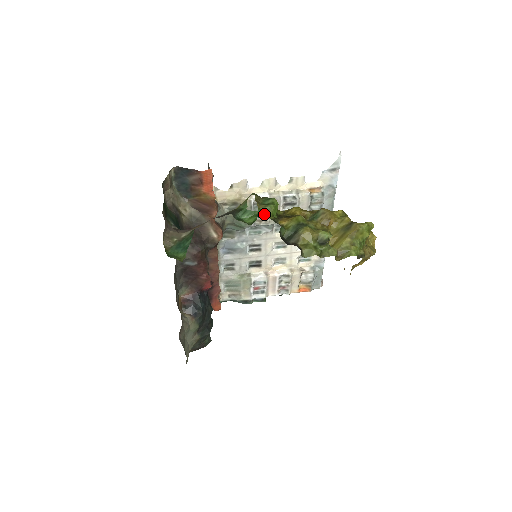
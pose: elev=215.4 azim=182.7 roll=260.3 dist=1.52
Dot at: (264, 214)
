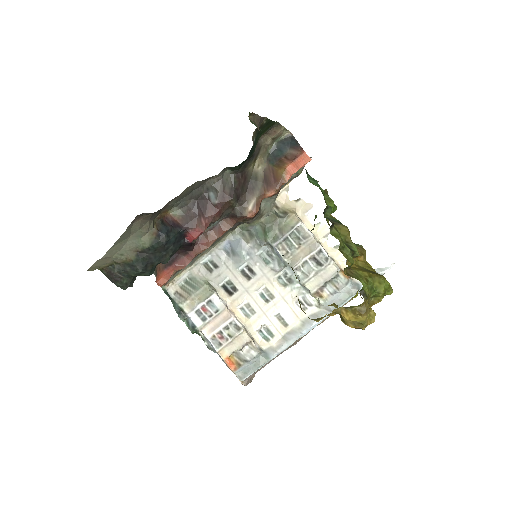
Dot at: (324, 196)
